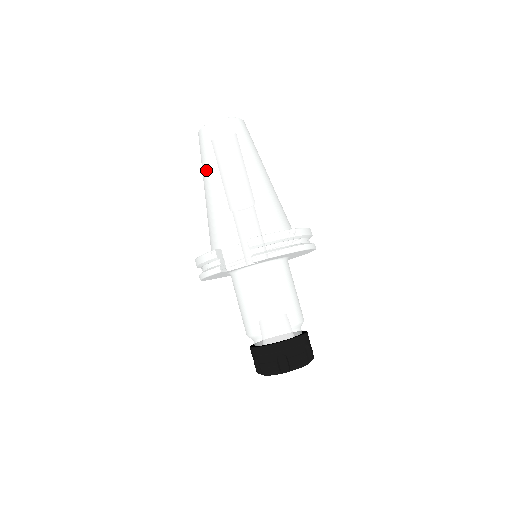
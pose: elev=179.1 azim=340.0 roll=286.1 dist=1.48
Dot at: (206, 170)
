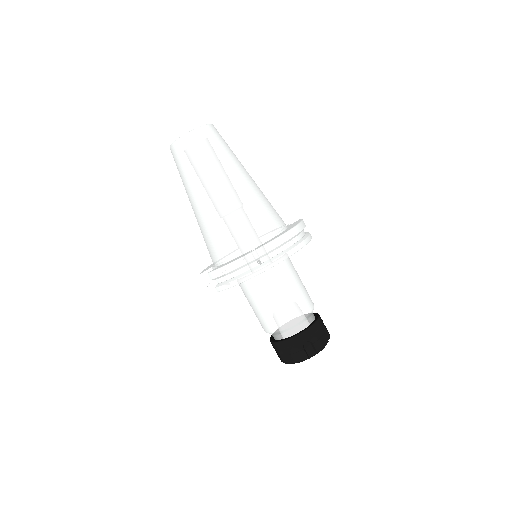
Dot at: occluded
